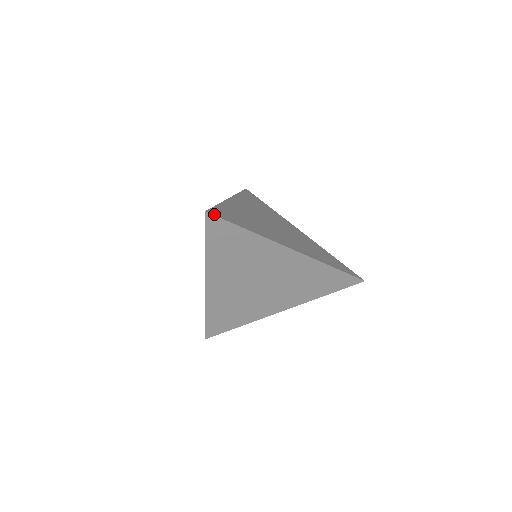
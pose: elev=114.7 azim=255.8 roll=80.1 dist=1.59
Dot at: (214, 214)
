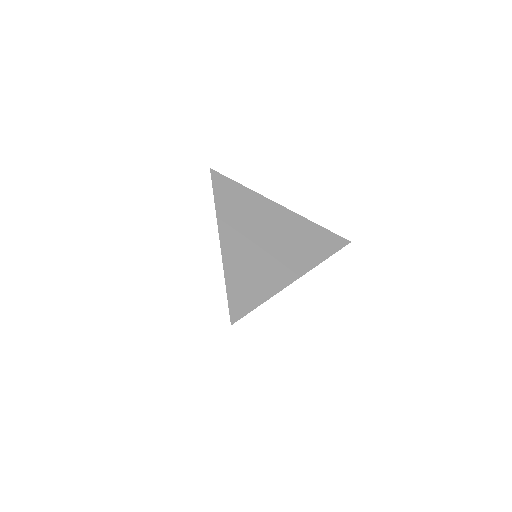
Dot at: (236, 319)
